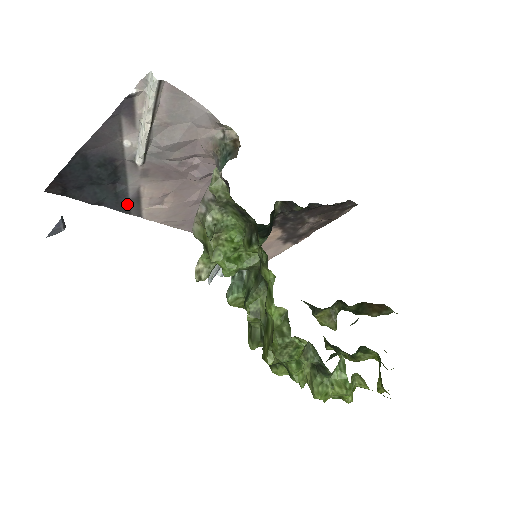
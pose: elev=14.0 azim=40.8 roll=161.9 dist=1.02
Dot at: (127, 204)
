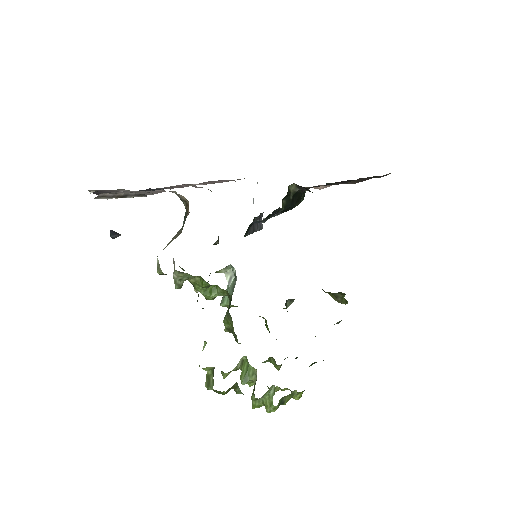
Dot at: occluded
